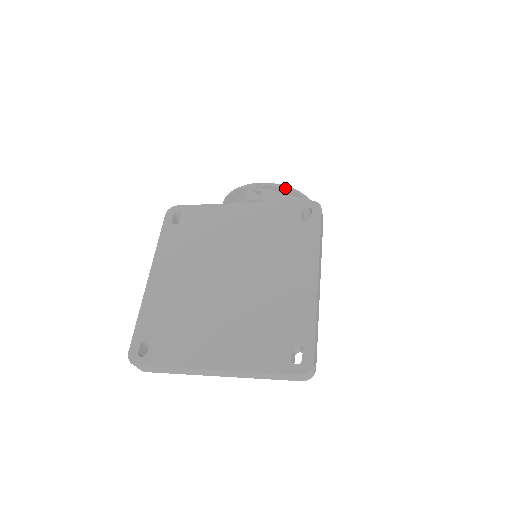
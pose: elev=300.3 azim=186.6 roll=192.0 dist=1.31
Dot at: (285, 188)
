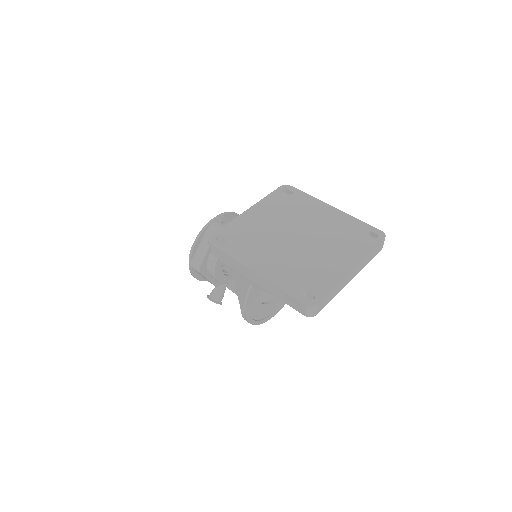
Dot at: (230, 213)
